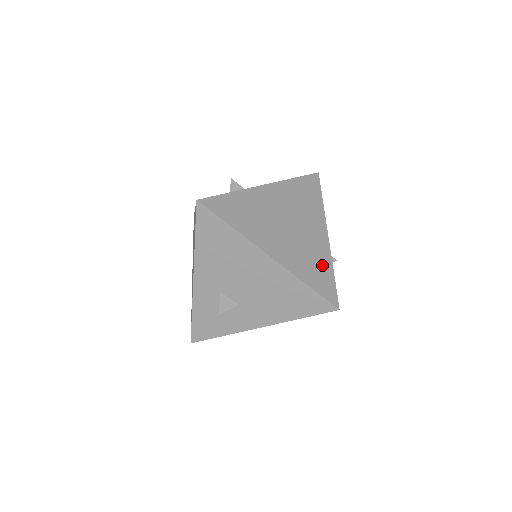
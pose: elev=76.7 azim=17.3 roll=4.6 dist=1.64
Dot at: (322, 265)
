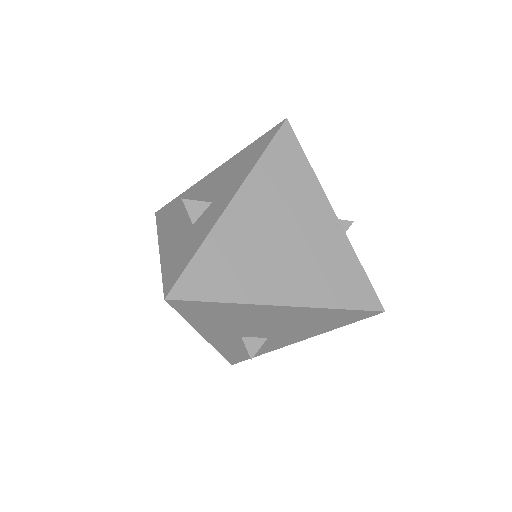
Dot at: (345, 266)
